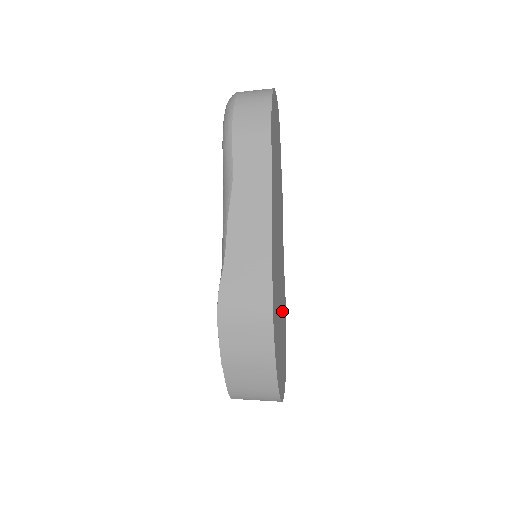
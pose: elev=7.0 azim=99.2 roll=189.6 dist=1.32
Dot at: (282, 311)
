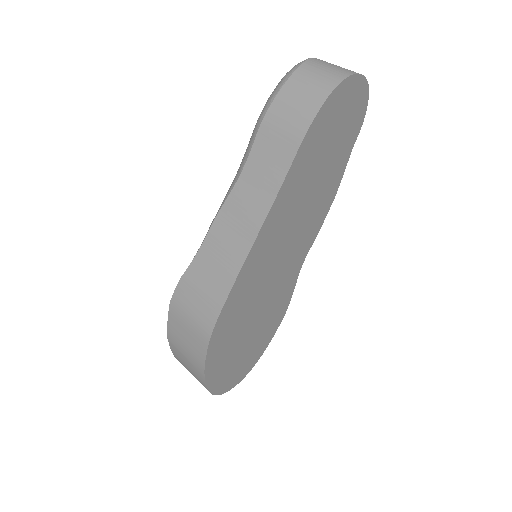
Dot at: (265, 318)
